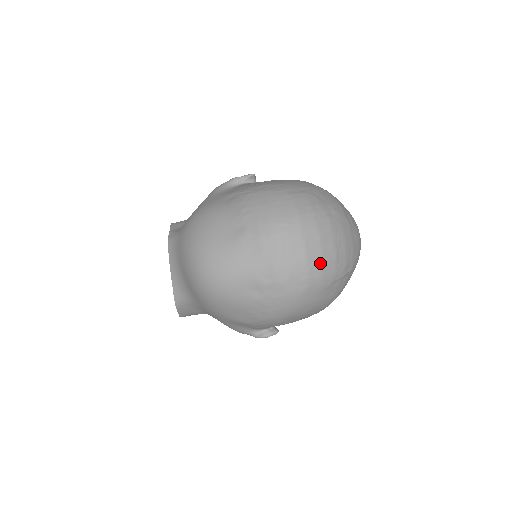
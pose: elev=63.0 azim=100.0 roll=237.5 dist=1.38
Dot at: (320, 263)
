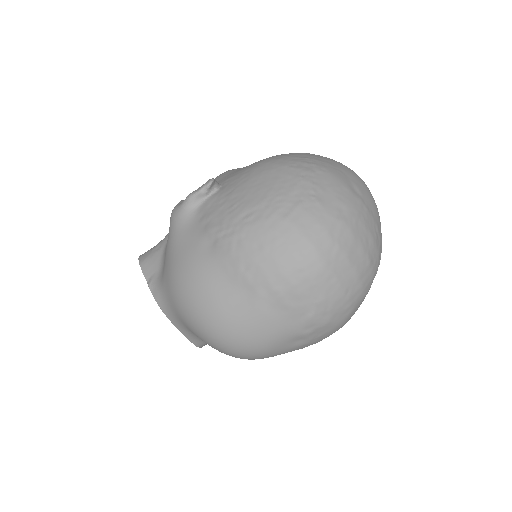
Dot at: (357, 282)
